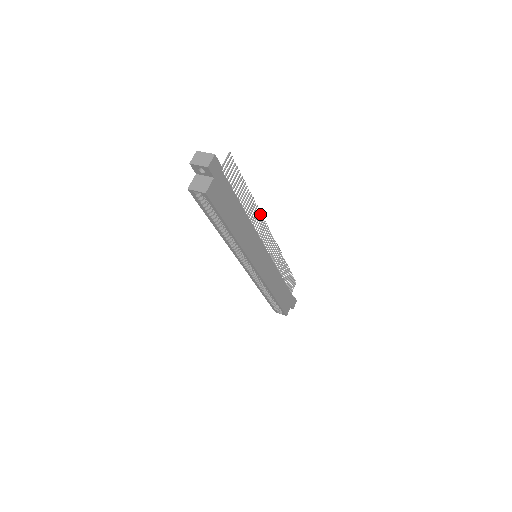
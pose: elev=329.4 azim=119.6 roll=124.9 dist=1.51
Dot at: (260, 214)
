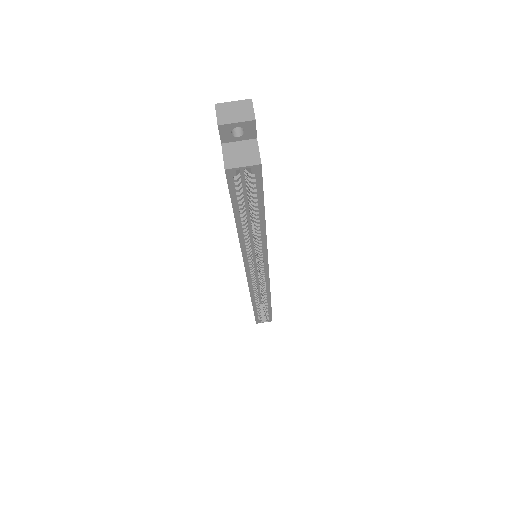
Dot at: occluded
